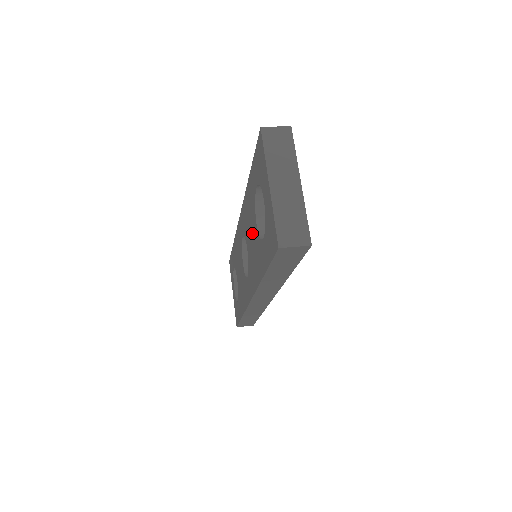
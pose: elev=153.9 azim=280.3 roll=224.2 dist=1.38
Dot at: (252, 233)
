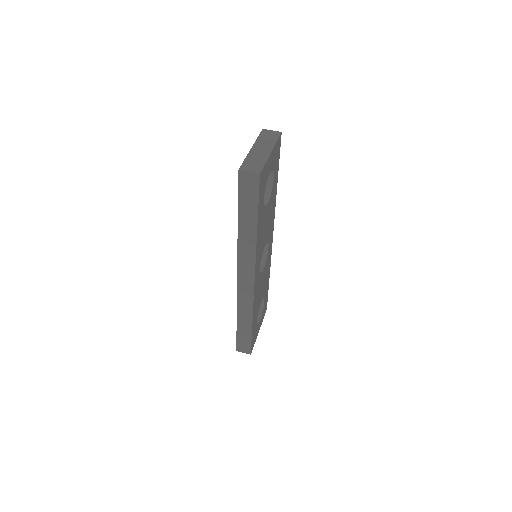
Dot at: occluded
